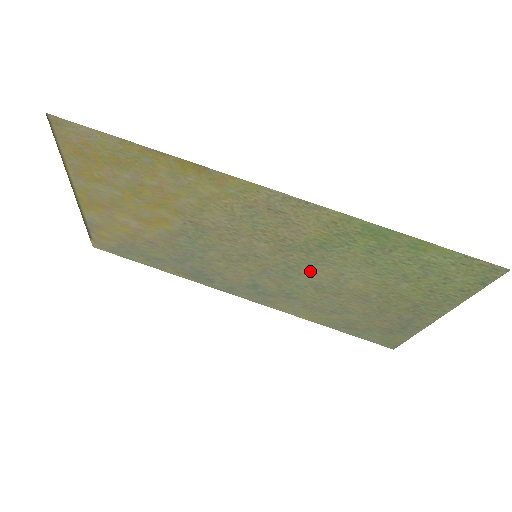
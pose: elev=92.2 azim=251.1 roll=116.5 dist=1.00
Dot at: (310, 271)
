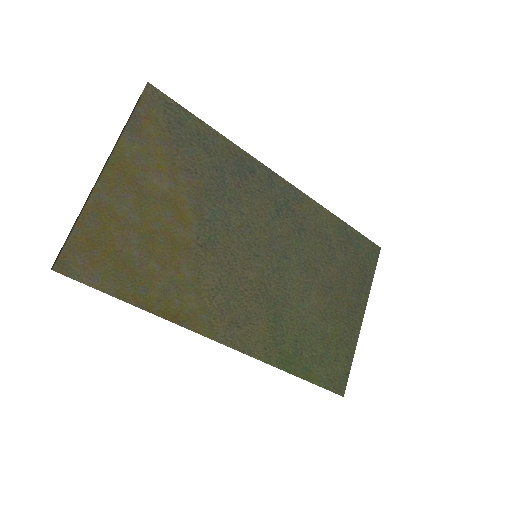
Dot at: (289, 280)
